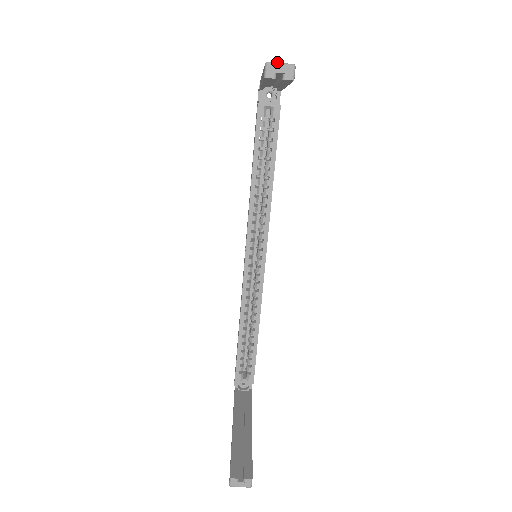
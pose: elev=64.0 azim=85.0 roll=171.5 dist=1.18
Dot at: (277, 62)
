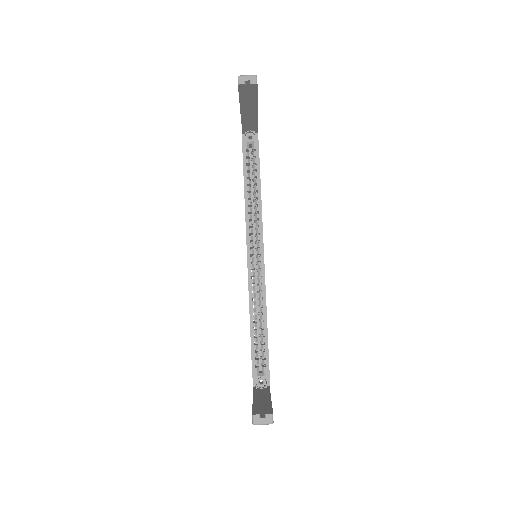
Dot at: (245, 75)
